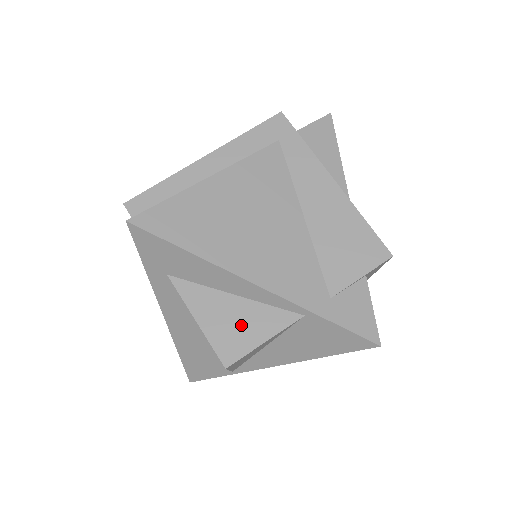
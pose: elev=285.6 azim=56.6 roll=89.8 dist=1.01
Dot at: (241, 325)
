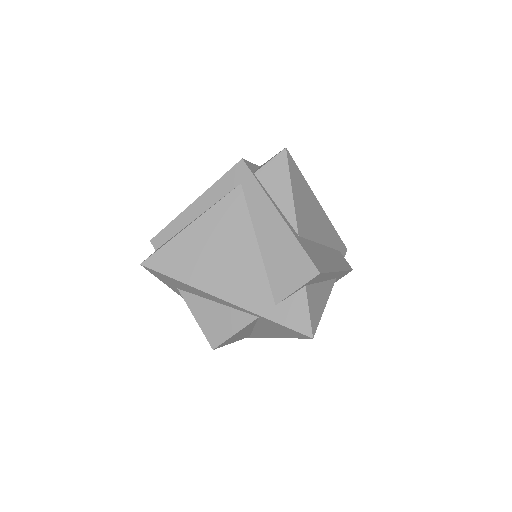
Dot at: (221, 322)
